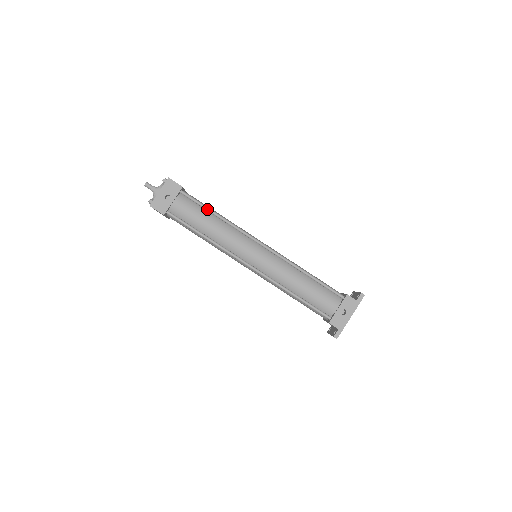
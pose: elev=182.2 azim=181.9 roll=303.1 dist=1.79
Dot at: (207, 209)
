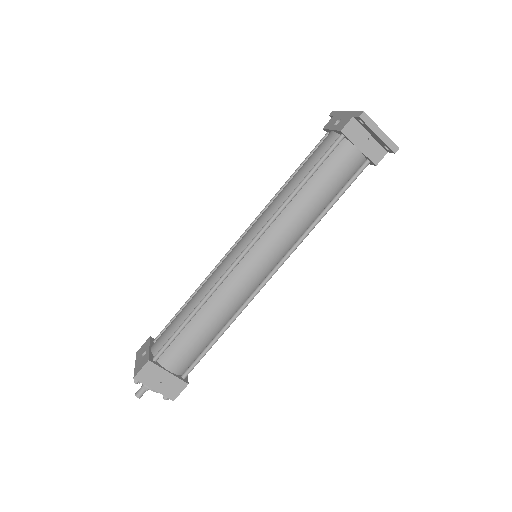
Dot at: (180, 310)
